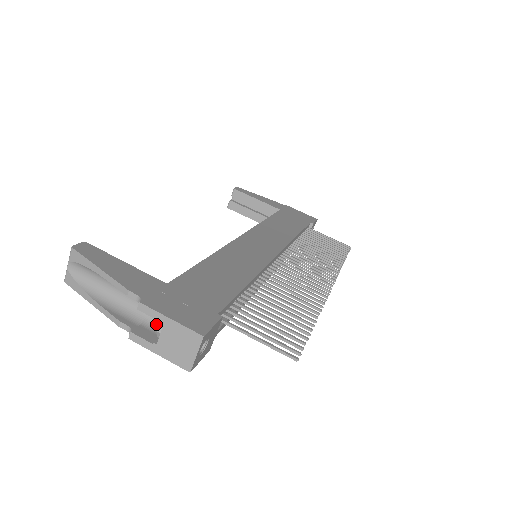
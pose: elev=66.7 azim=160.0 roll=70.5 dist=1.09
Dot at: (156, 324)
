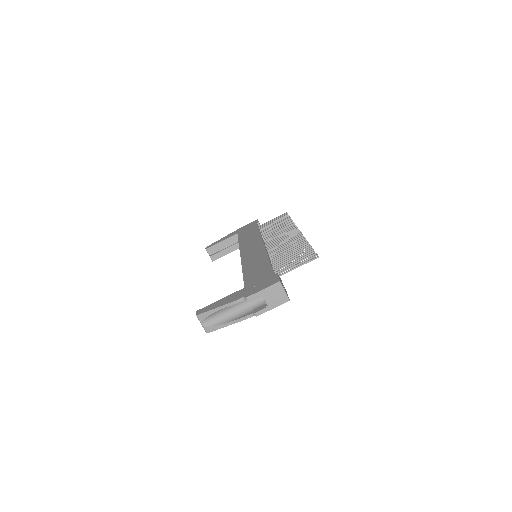
Dot at: (258, 303)
